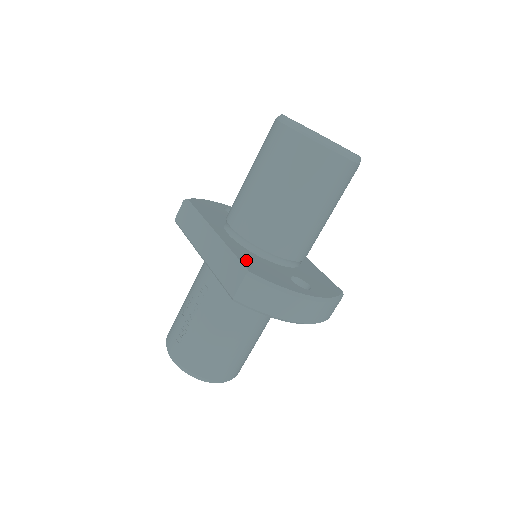
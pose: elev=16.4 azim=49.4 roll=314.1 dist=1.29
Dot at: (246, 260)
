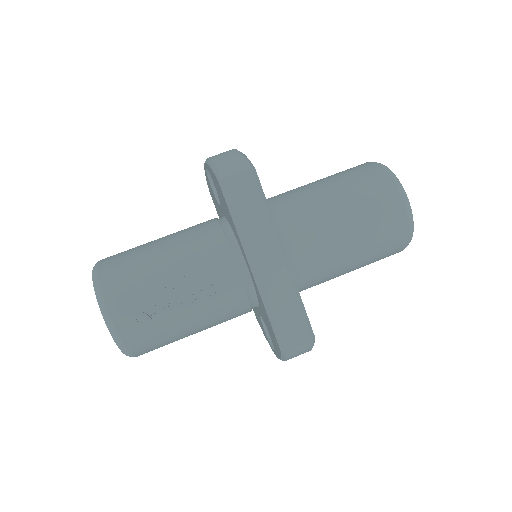
Dot at: occluded
